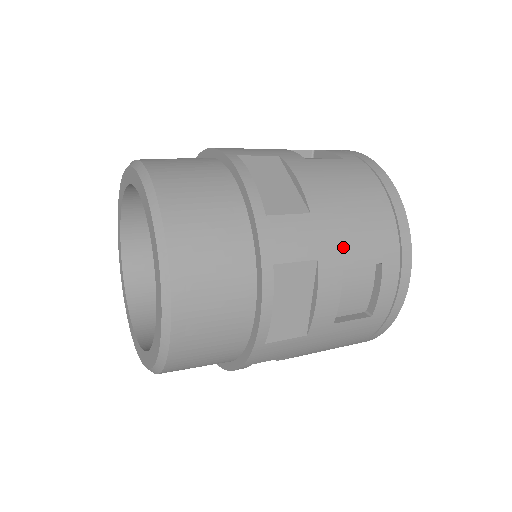
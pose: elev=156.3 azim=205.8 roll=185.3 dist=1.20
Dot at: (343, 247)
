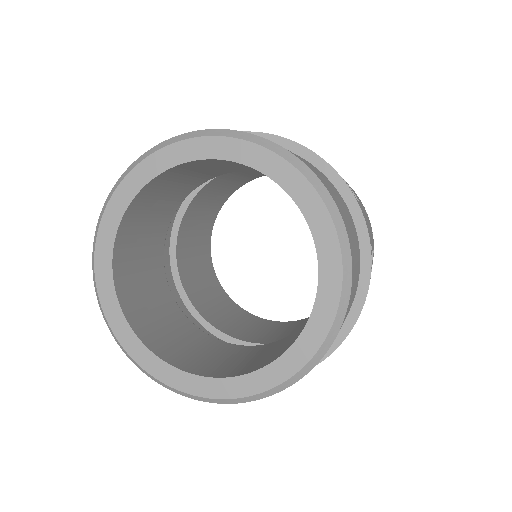
Dot at: (371, 234)
